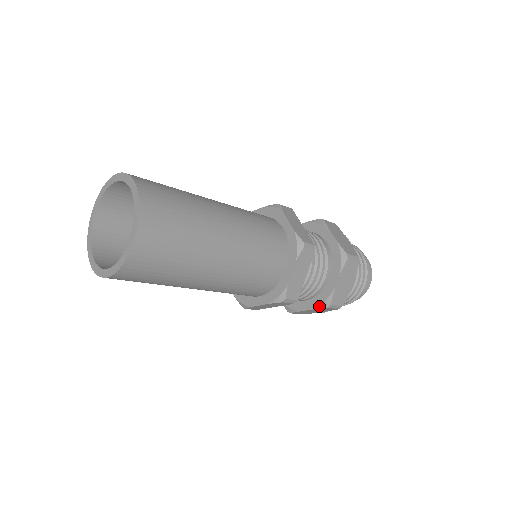
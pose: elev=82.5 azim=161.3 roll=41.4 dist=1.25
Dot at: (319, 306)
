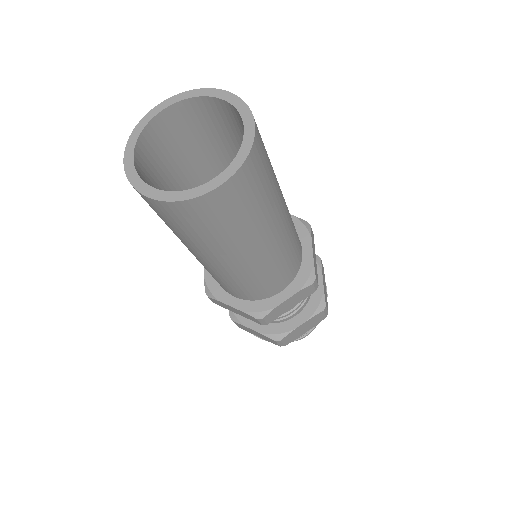
Dot at: (269, 334)
